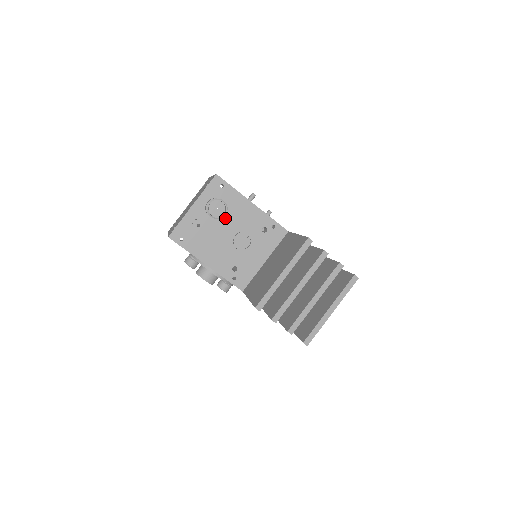
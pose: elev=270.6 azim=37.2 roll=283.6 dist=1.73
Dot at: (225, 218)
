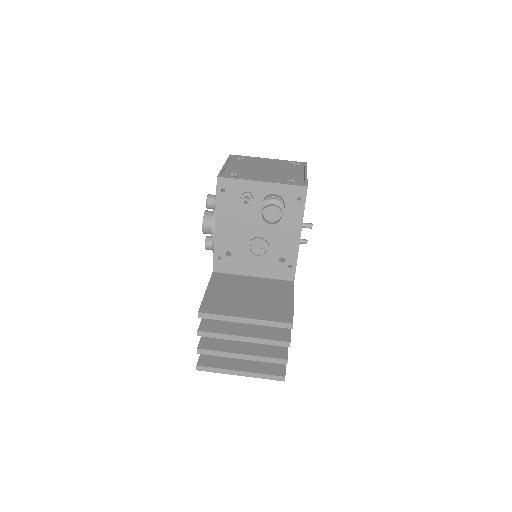
Dot at: occluded
